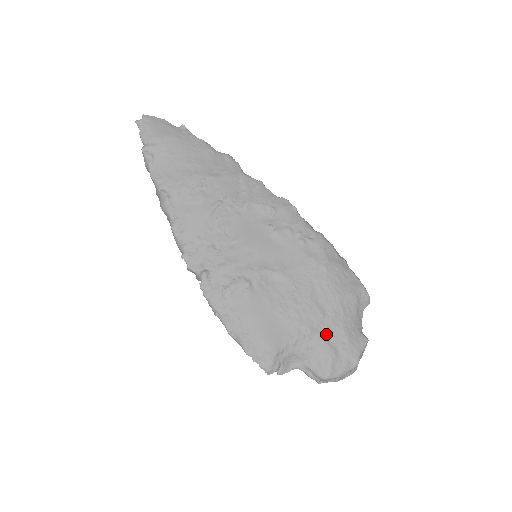
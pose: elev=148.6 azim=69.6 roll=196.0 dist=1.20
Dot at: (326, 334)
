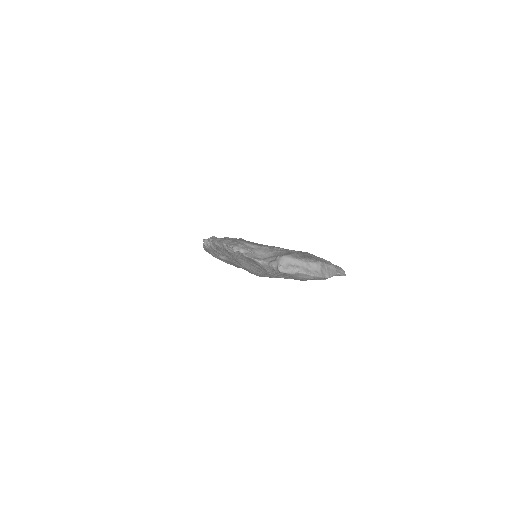
Dot at: occluded
